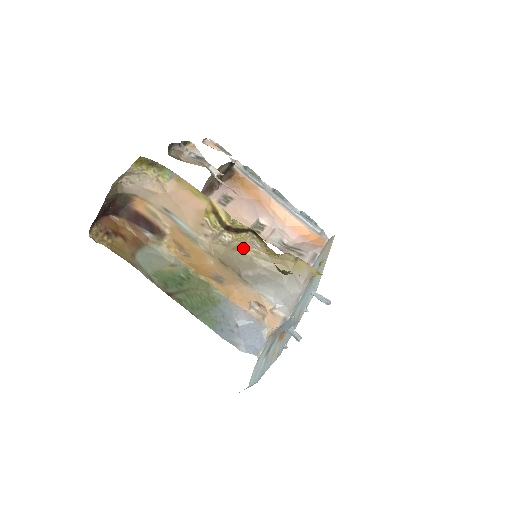
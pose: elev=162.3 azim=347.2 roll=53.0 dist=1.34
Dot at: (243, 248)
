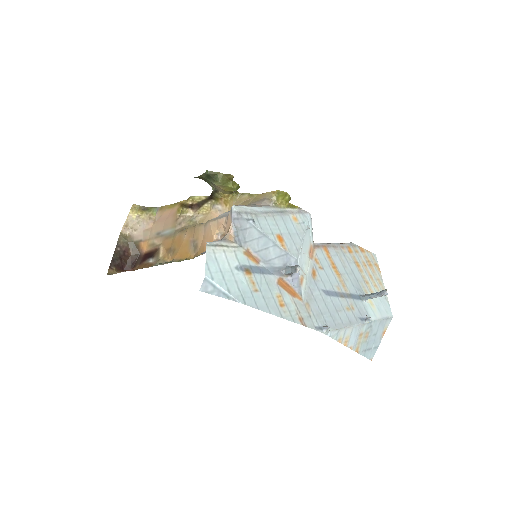
Dot at: occluded
